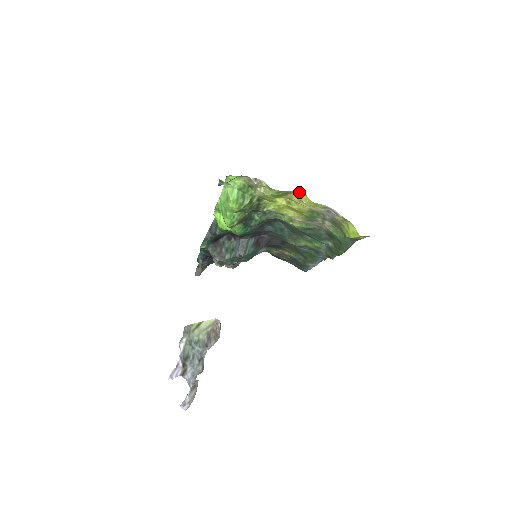
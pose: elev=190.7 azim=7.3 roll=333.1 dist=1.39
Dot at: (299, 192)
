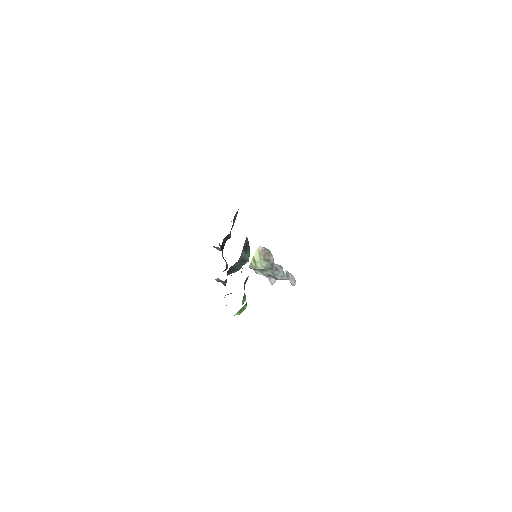
Dot at: occluded
